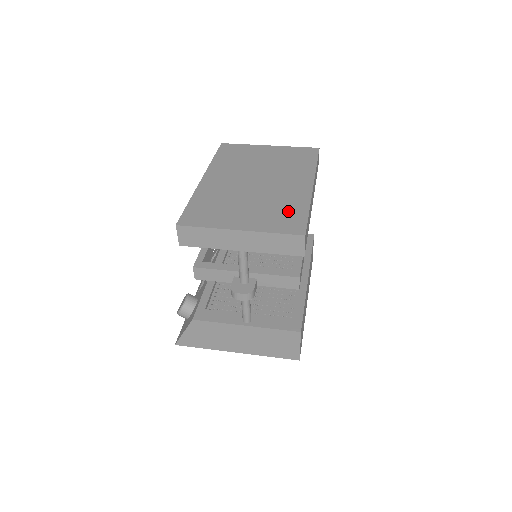
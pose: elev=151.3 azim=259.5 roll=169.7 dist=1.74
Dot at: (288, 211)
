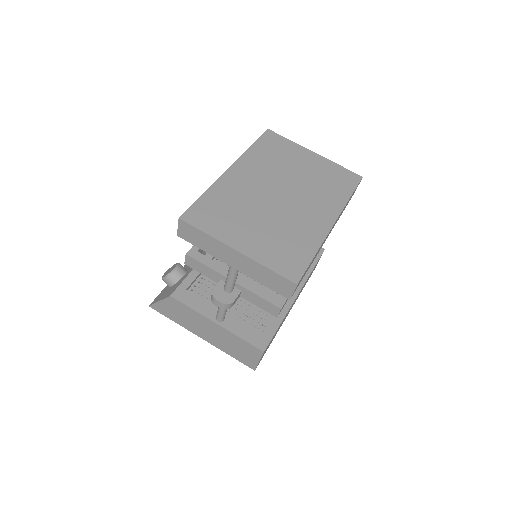
Dot at: (294, 247)
